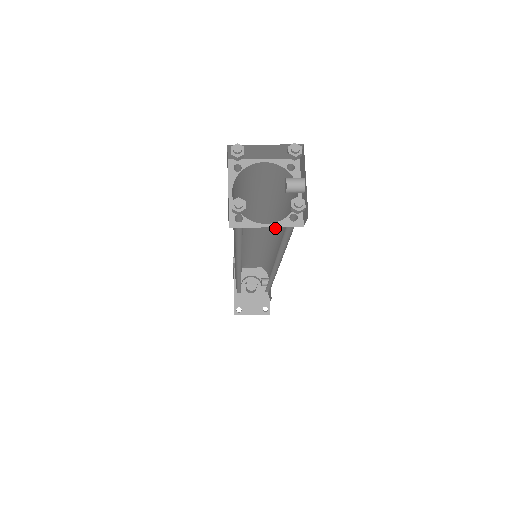
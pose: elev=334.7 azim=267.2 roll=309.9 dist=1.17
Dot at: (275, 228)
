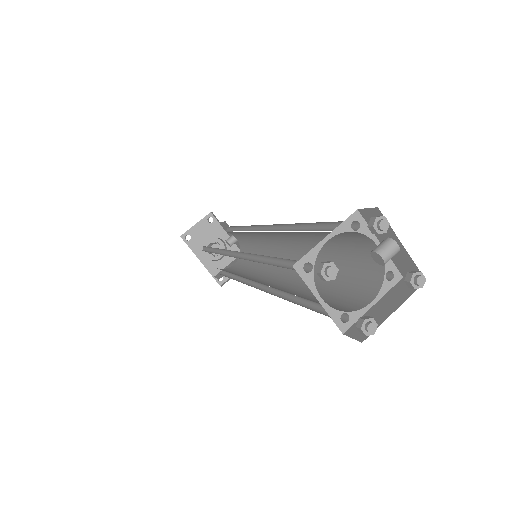
Dot at: (279, 232)
